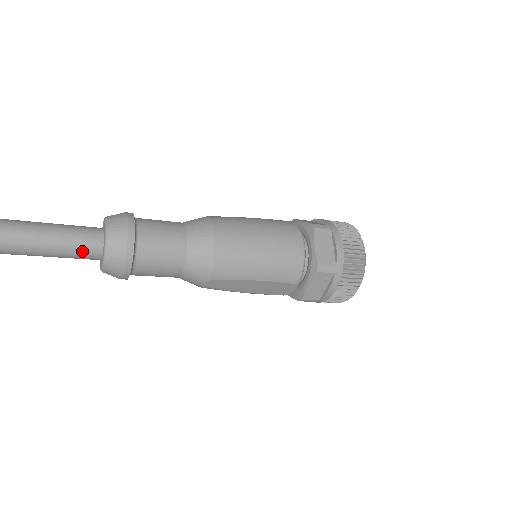
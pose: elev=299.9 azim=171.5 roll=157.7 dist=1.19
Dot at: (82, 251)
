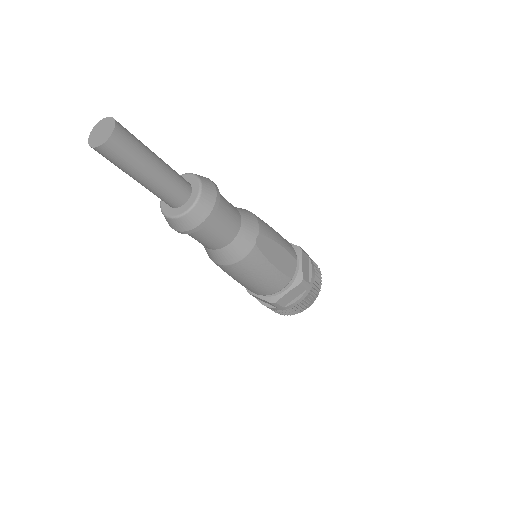
Dot at: (180, 180)
